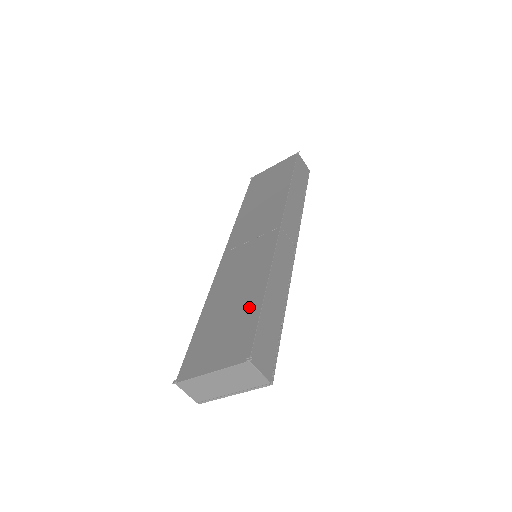
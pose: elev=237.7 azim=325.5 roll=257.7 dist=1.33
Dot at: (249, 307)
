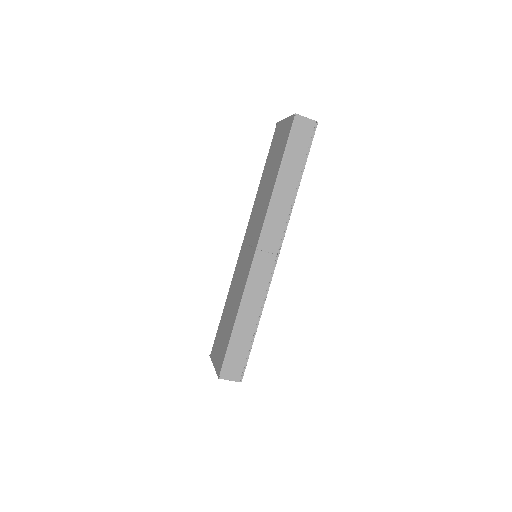
Dot at: (229, 329)
